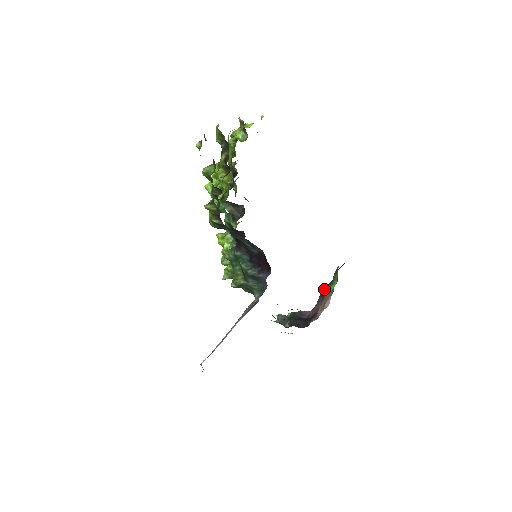
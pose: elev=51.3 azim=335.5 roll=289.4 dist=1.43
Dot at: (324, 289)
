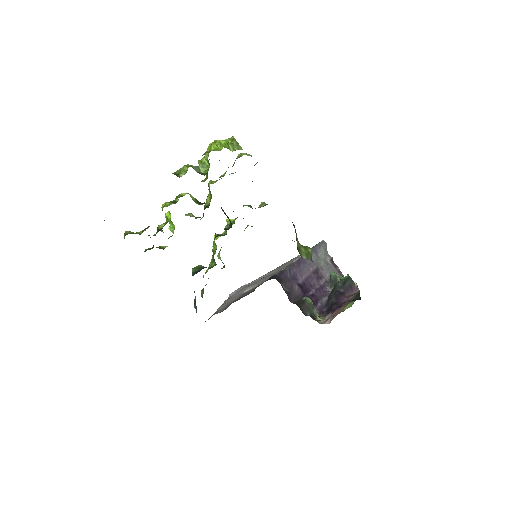
Dot at: (357, 293)
